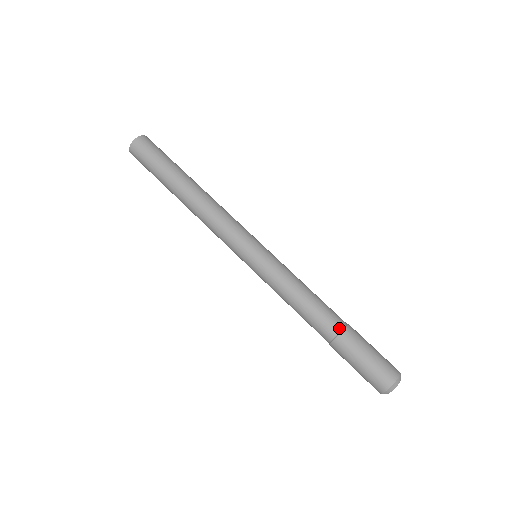
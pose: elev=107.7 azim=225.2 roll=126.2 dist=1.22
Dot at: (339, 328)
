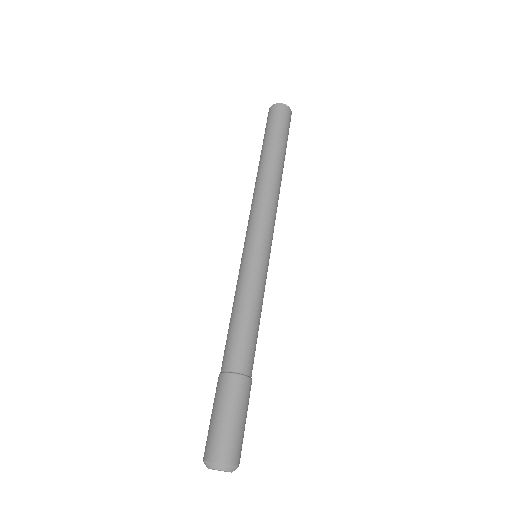
Dot at: (247, 372)
